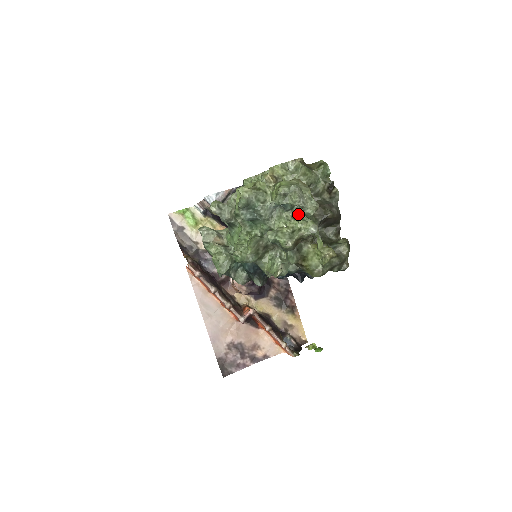
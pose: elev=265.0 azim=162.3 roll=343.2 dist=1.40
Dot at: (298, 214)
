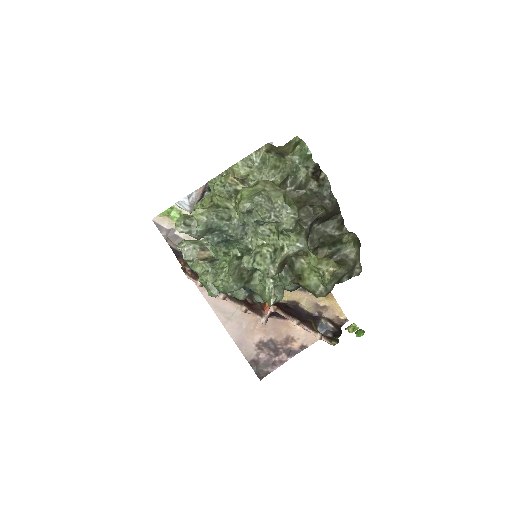
Dot at: (276, 227)
